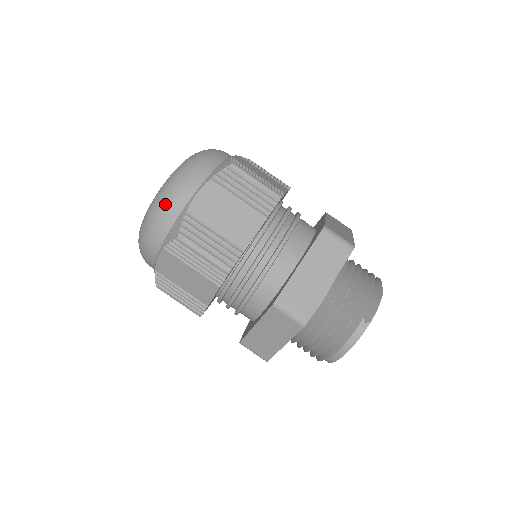
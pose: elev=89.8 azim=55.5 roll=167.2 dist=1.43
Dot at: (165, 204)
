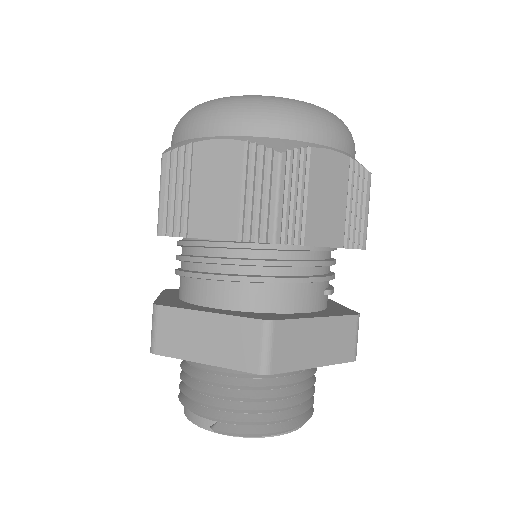
Dot at: (197, 115)
